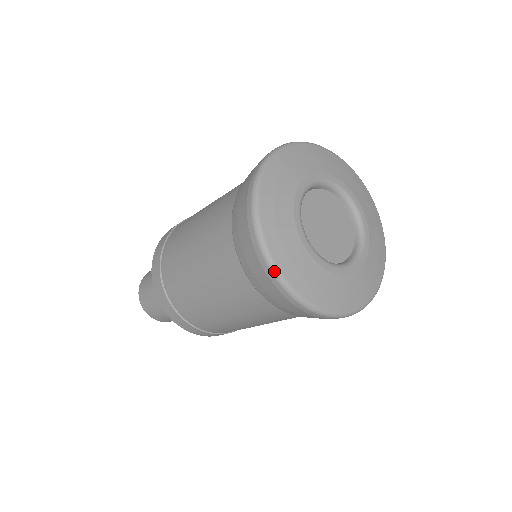
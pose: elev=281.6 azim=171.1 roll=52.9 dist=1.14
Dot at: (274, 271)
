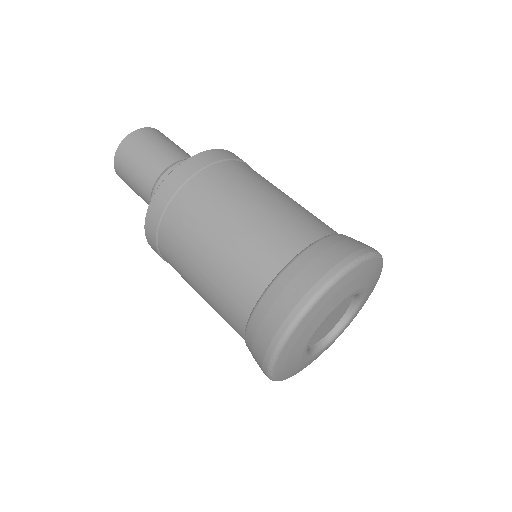
Dot at: (273, 359)
